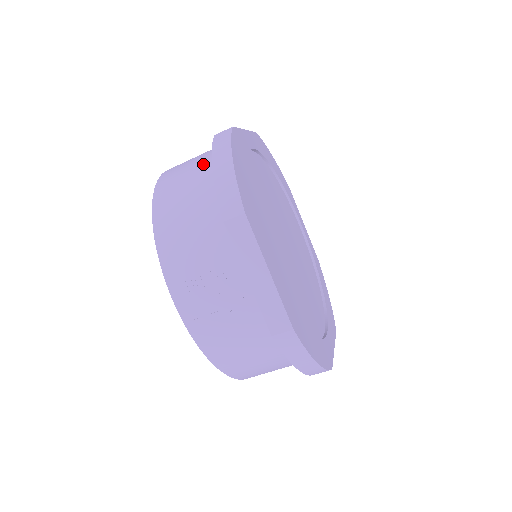
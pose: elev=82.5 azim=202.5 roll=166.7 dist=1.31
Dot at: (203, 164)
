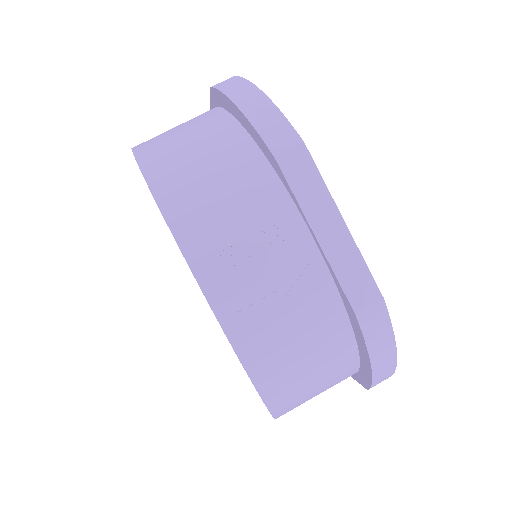
Dot at: (202, 119)
